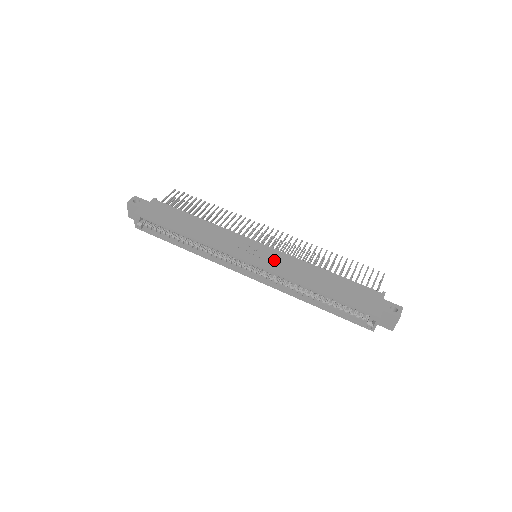
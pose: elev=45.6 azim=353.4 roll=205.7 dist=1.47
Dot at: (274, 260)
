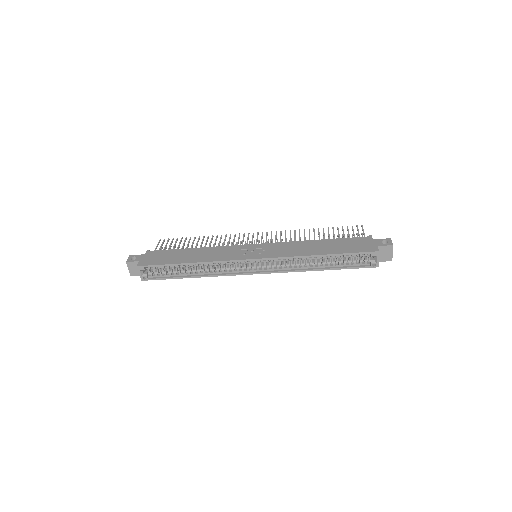
Dot at: (273, 250)
